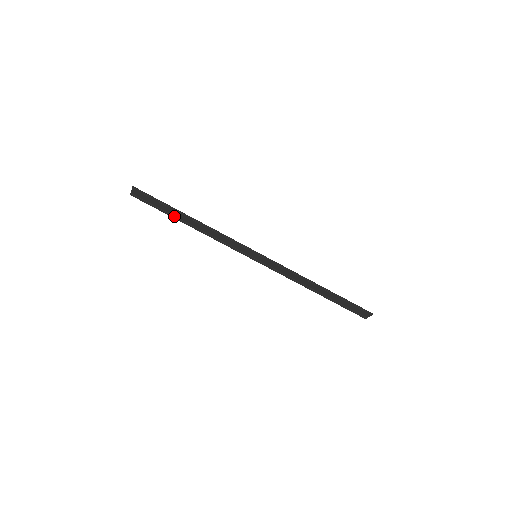
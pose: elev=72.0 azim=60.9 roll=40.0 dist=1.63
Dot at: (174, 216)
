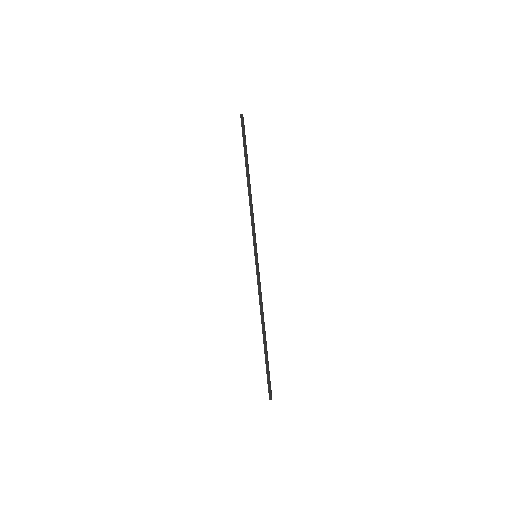
Dot at: occluded
